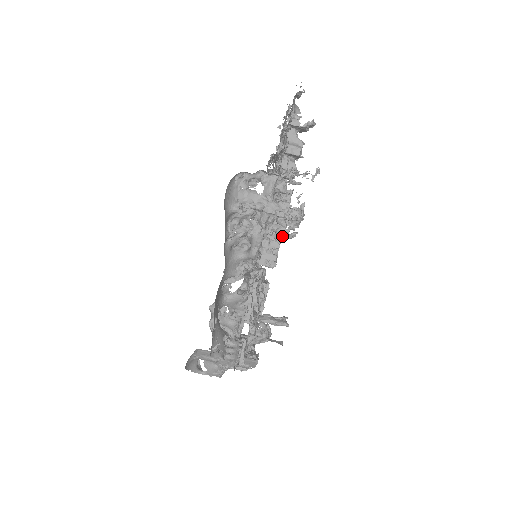
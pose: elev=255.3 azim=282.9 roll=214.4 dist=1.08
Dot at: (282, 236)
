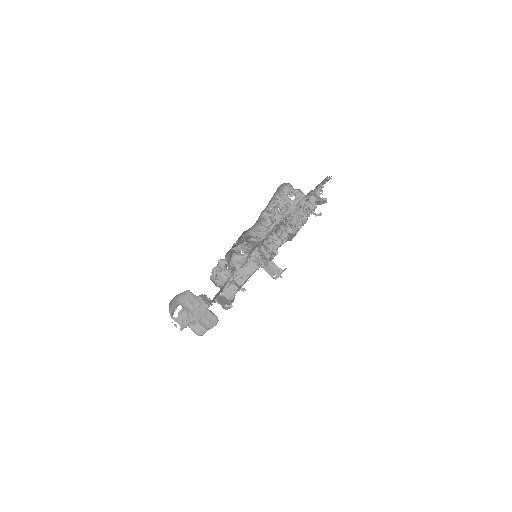
Dot at: (292, 223)
